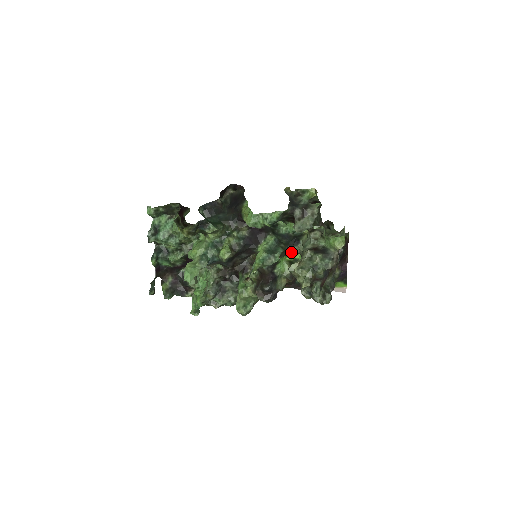
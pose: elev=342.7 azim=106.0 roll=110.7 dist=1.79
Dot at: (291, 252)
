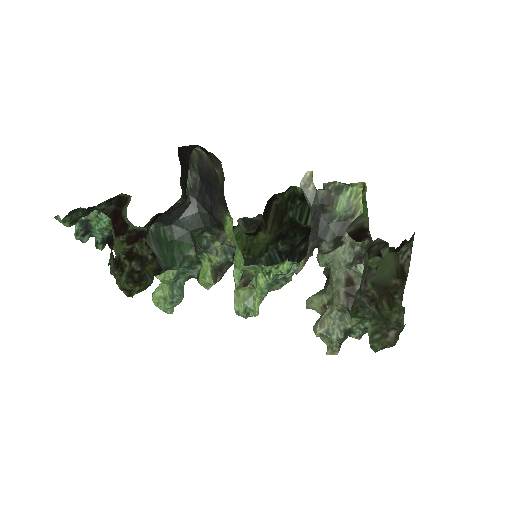
Dot at: occluded
